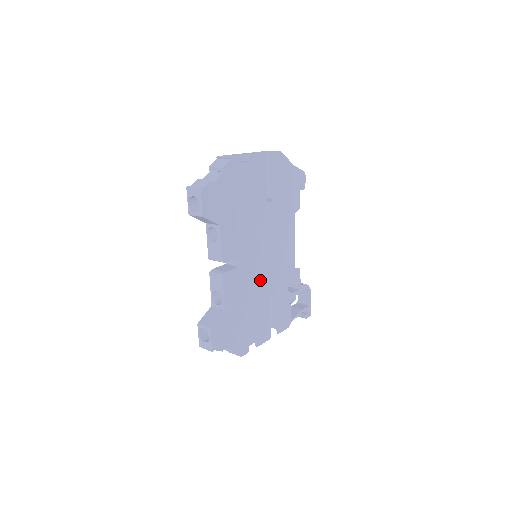
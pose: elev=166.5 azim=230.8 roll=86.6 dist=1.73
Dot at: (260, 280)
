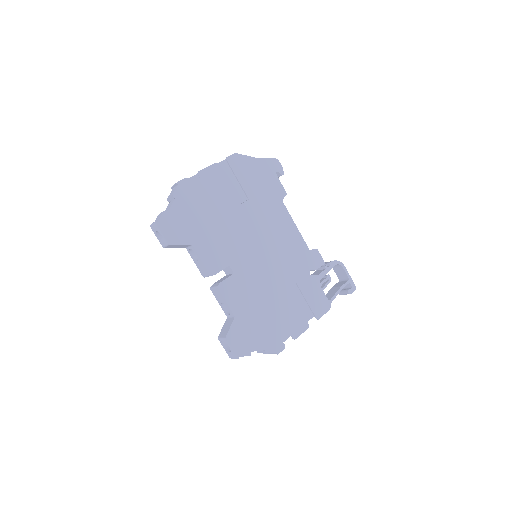
Dot at: (267, 276)
